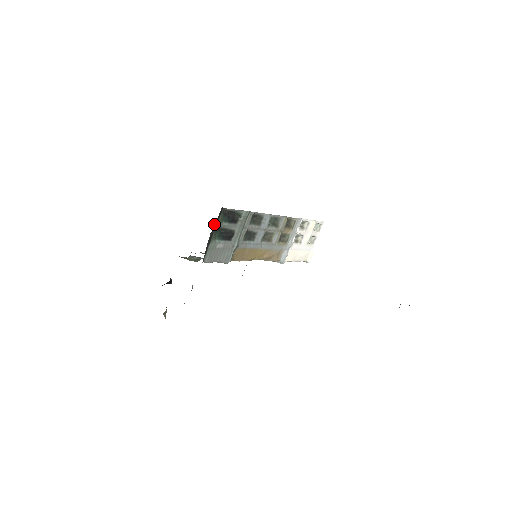
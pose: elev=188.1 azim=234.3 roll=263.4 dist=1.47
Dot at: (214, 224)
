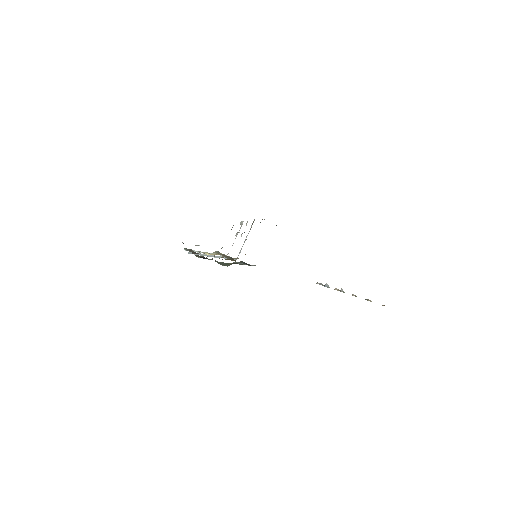
Dot at: occluded
